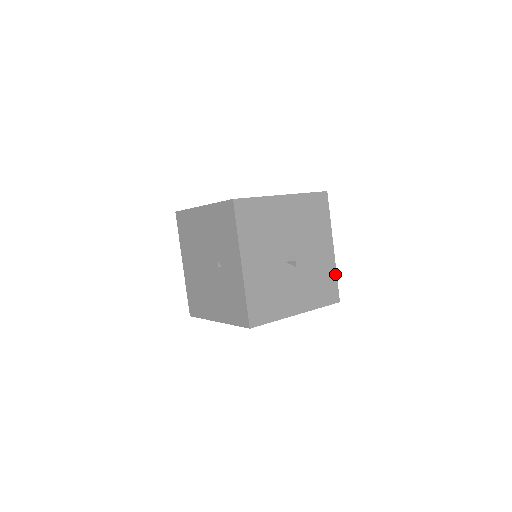
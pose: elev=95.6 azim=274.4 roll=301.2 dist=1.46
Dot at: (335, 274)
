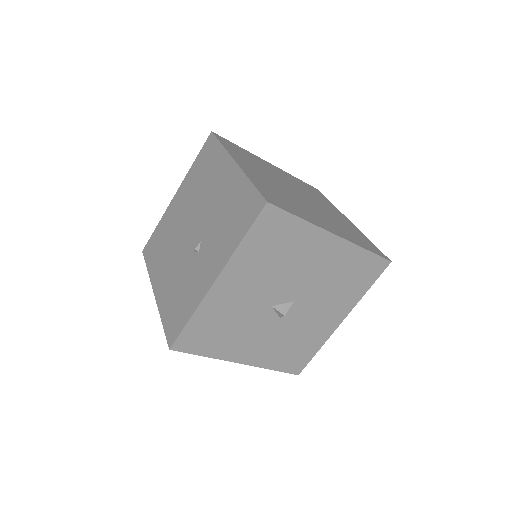
Dot at: (319, 347)
